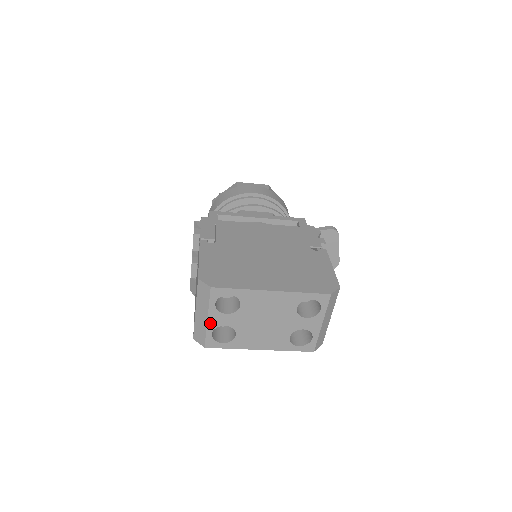
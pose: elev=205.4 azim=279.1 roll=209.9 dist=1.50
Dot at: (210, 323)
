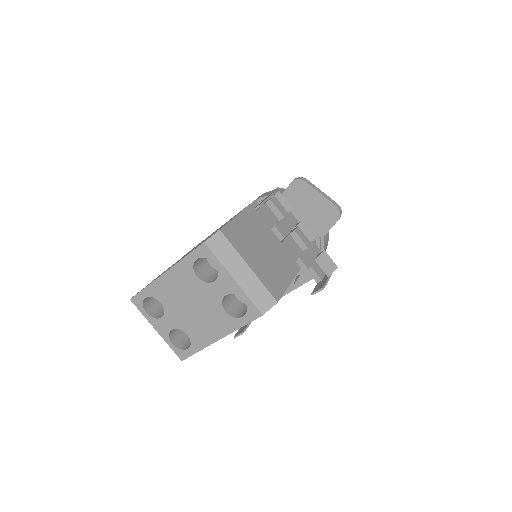
Dot at: (161, 333)
